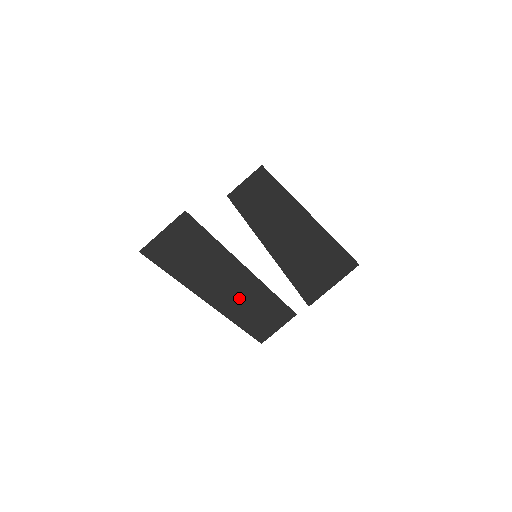
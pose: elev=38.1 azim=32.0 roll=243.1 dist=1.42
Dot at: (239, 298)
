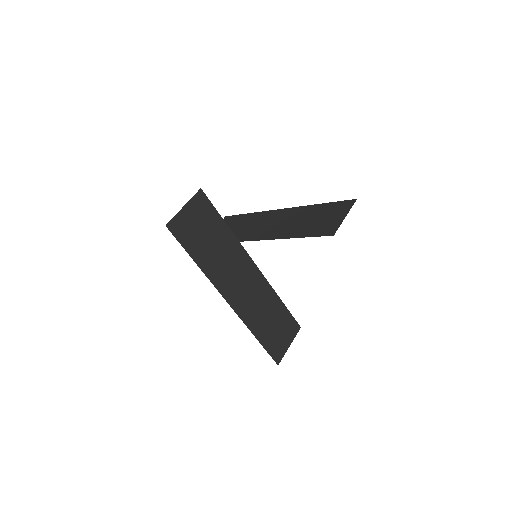
Dot at: (251, 298)
